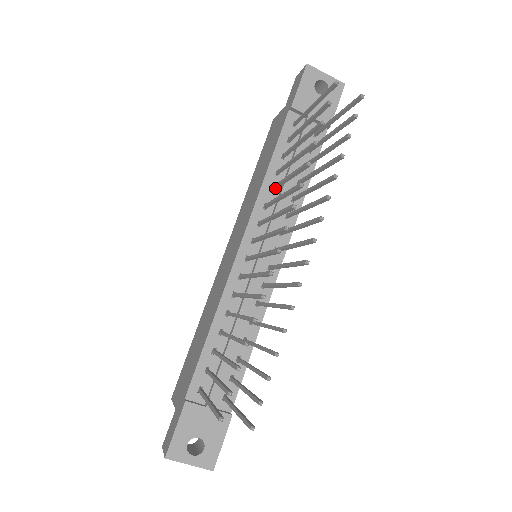
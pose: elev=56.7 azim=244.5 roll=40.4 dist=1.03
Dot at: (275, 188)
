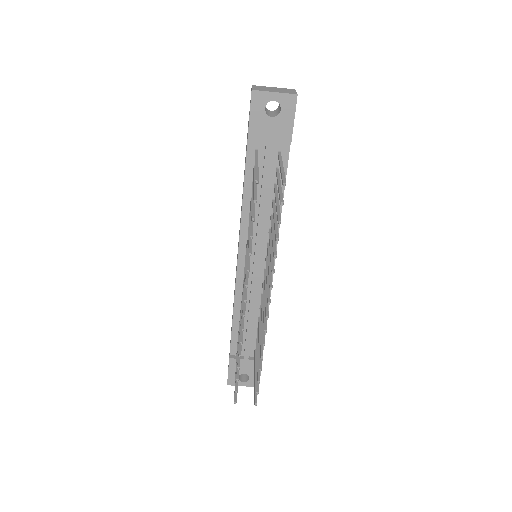
Dot at: occluded
